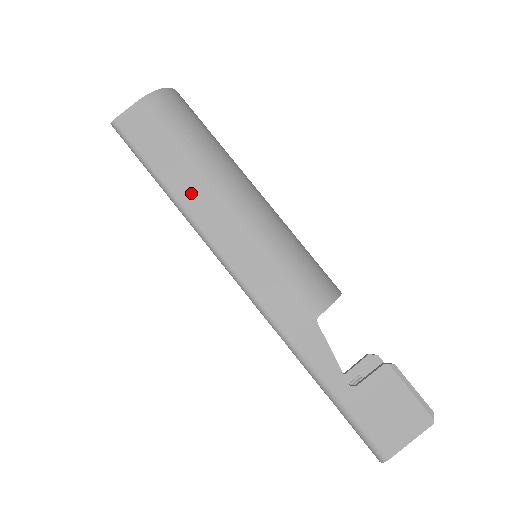
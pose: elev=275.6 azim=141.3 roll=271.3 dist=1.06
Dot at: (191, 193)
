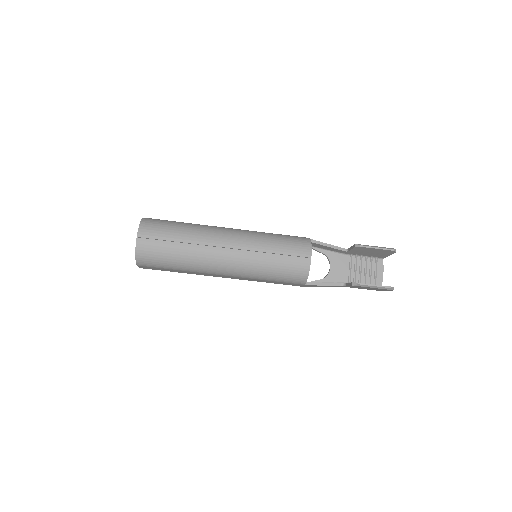
Dot at: occluded
